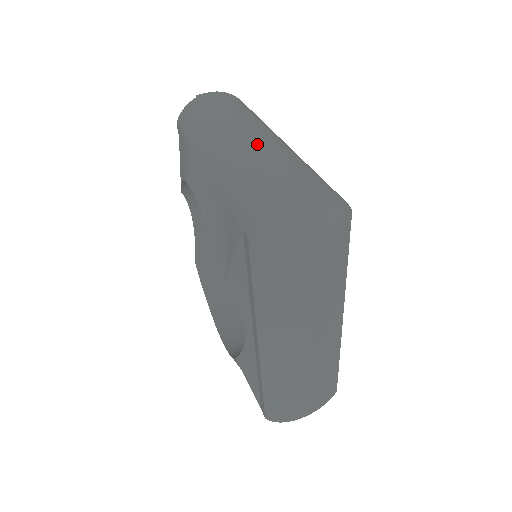
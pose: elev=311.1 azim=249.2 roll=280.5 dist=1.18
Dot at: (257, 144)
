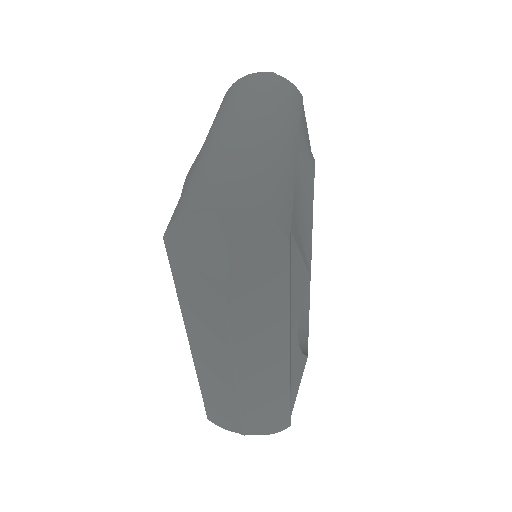
Dot at: (241, 139)
